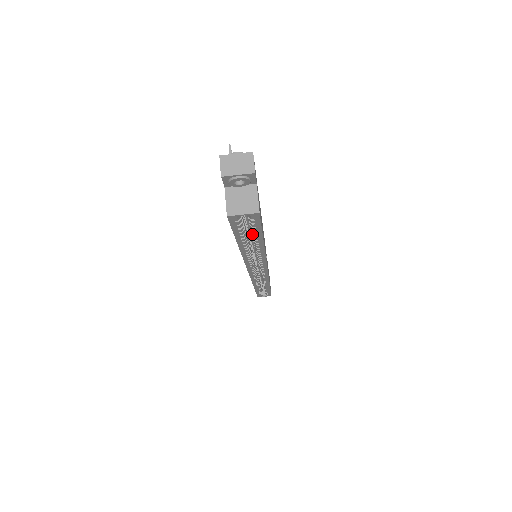
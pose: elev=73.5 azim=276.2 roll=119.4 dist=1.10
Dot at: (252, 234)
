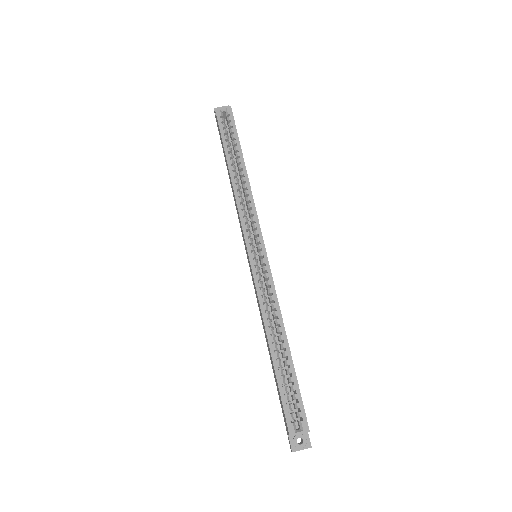
Dot at: (233, 144)
